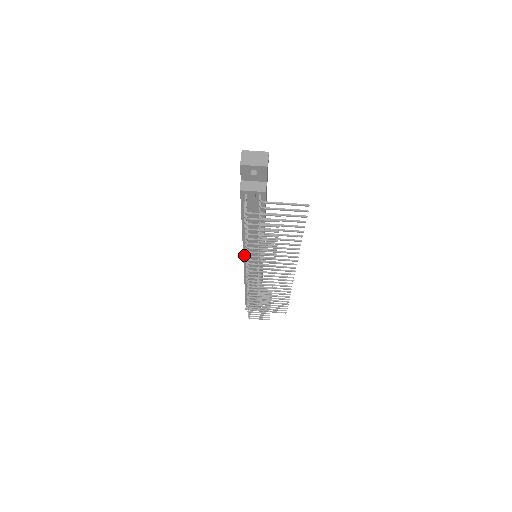
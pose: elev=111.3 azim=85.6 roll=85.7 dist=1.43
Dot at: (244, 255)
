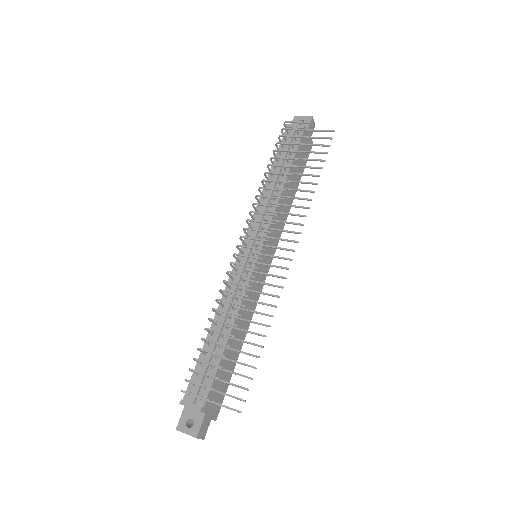
Dot at: occluded
